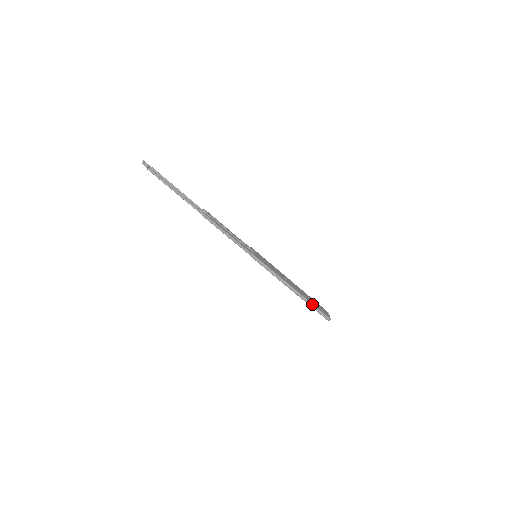
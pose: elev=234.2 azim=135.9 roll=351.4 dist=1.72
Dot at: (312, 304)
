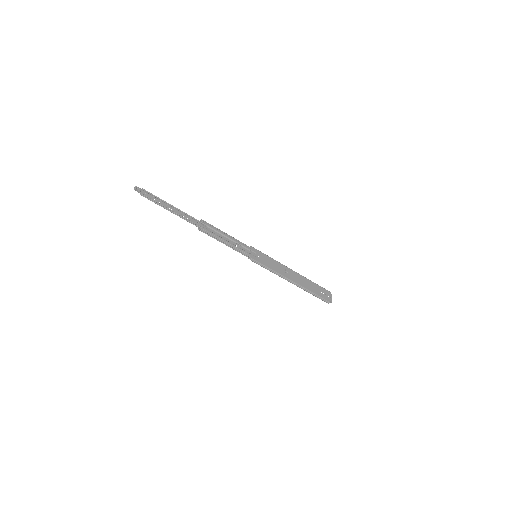
Dot at: (312, 293)
